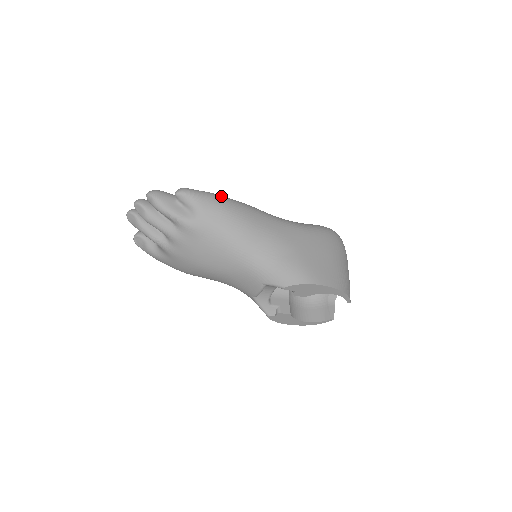
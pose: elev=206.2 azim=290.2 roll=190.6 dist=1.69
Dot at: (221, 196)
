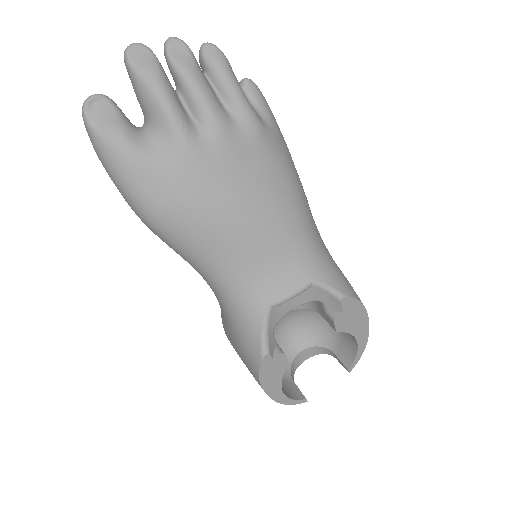
Dot at: occluded
